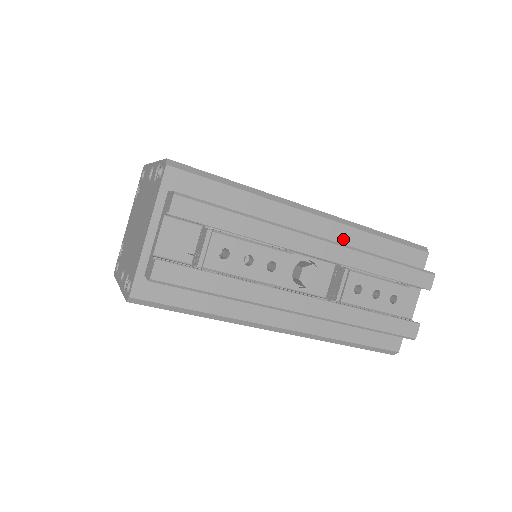
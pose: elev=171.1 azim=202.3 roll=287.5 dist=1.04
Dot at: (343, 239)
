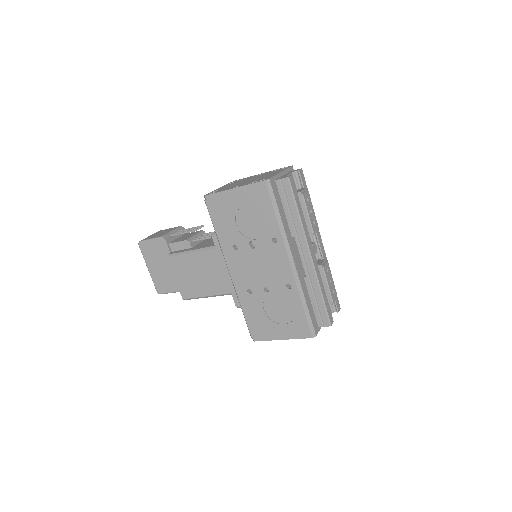
Dot at: occluded
